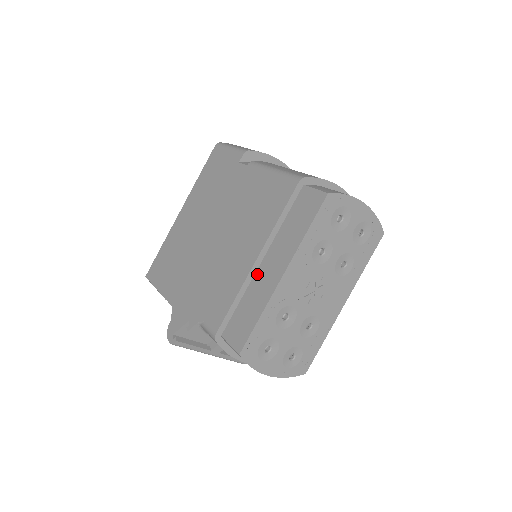
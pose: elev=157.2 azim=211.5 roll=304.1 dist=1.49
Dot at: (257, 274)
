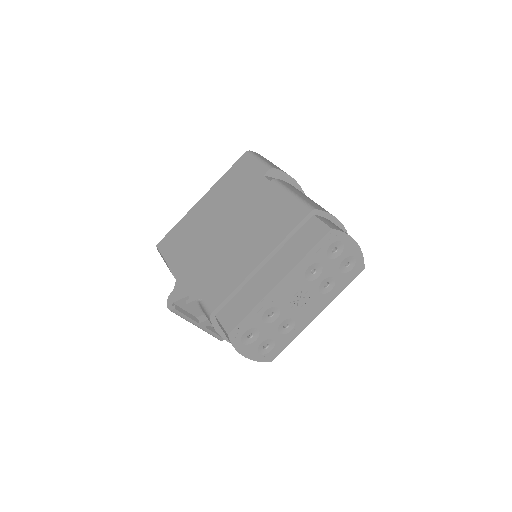
Dot at: (257, 275)
